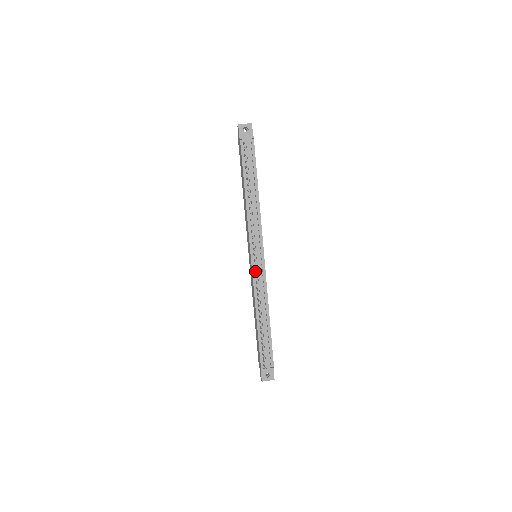
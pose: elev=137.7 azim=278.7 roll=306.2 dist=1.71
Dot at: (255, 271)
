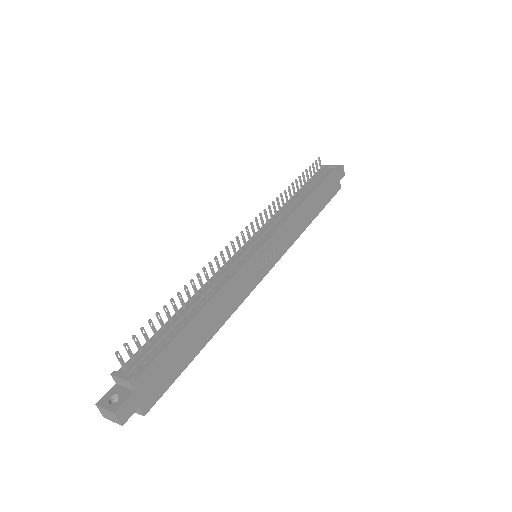
Dot at: (234, 246)
